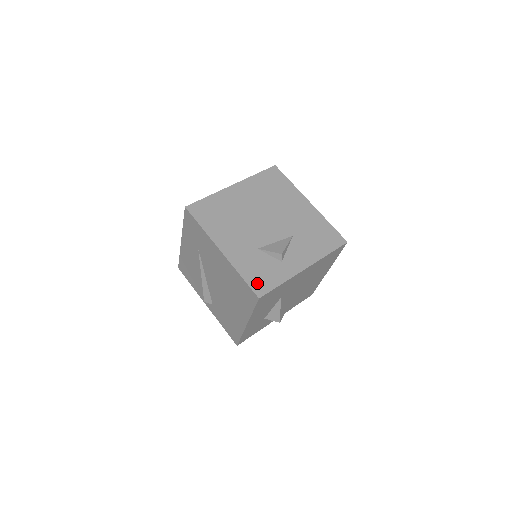
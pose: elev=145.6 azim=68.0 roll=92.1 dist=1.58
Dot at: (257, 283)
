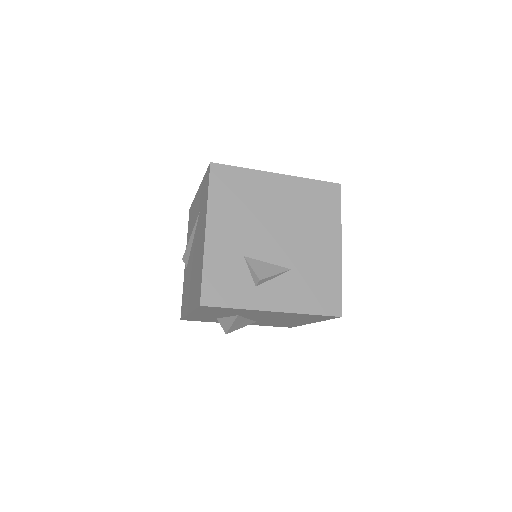
Dot at: (212, 289)
